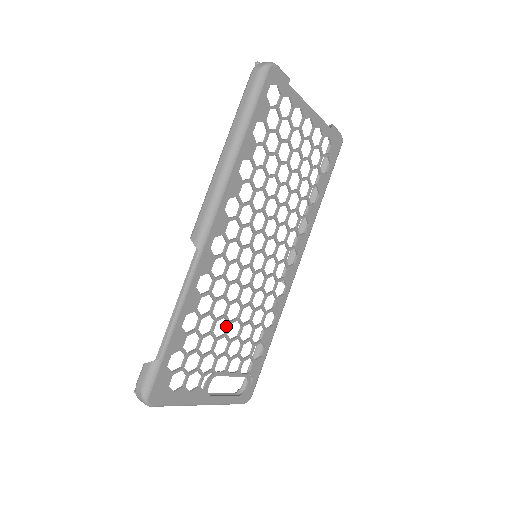
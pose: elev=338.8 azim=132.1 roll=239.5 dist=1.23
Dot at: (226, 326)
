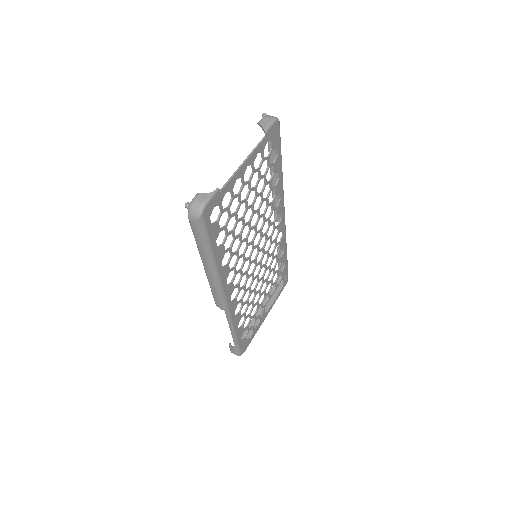
Dot at: (259, 293)
